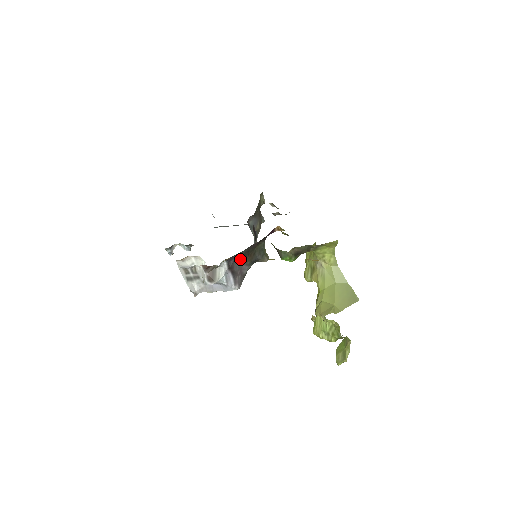
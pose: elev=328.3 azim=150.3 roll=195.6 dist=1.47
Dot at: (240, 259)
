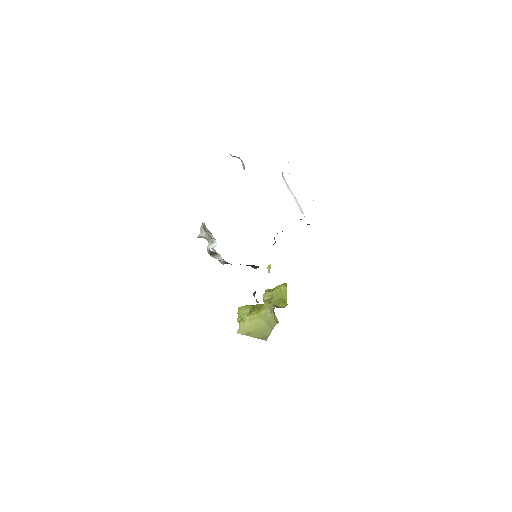
Dot at: occluded
